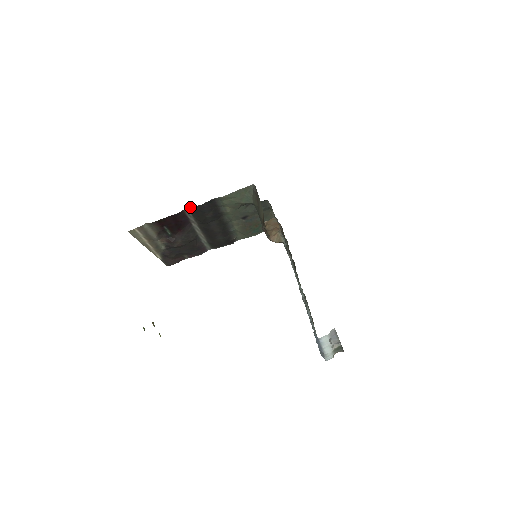
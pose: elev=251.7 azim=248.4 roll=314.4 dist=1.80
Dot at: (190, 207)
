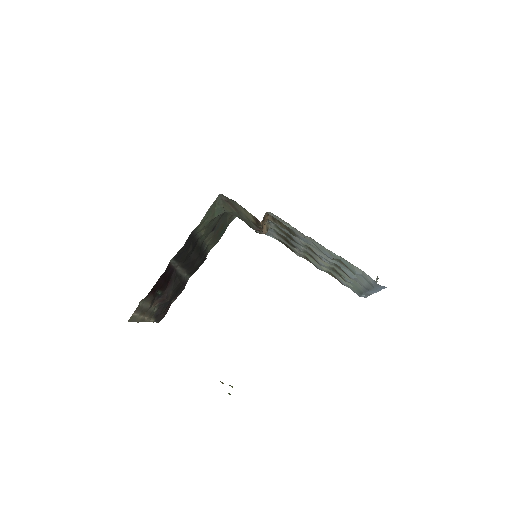
Dot at: (174, 256)
